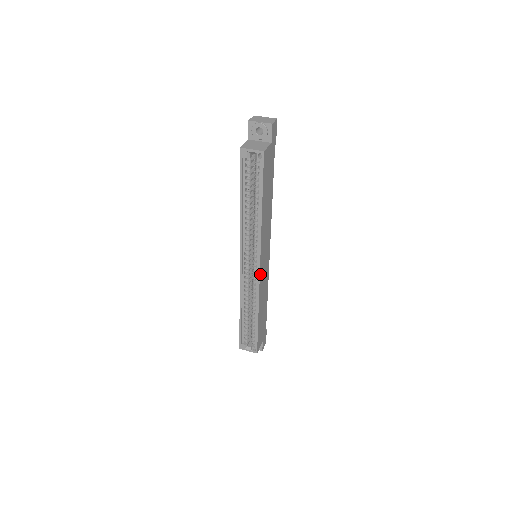
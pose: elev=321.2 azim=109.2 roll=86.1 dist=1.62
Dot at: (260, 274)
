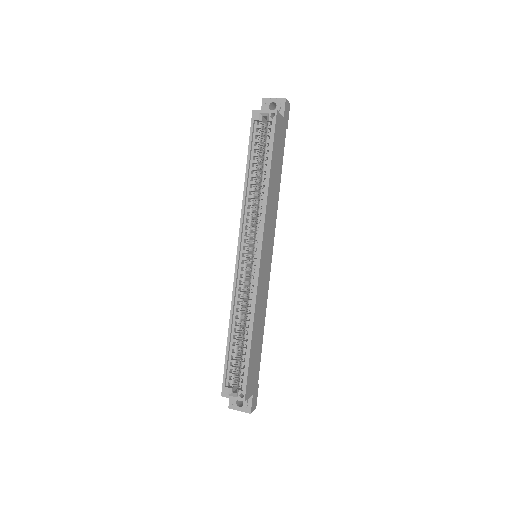
Dot at: (260, 267)
